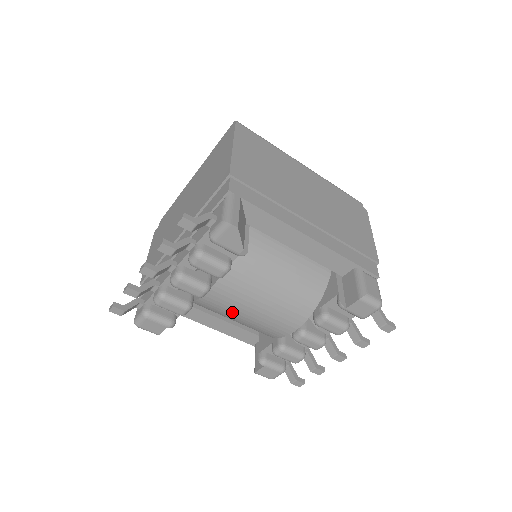
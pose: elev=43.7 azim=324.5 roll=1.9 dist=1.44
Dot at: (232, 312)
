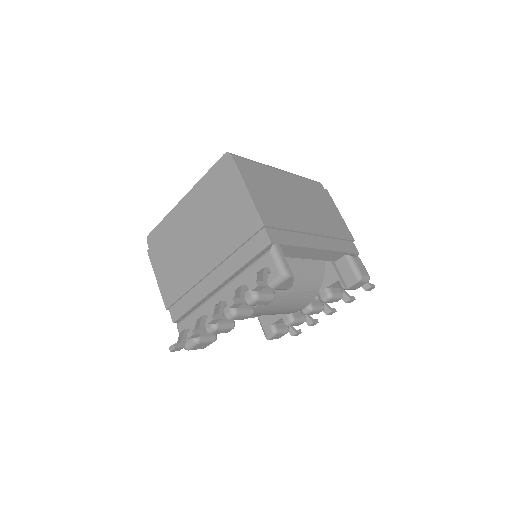
Dot at: (262, 314)
